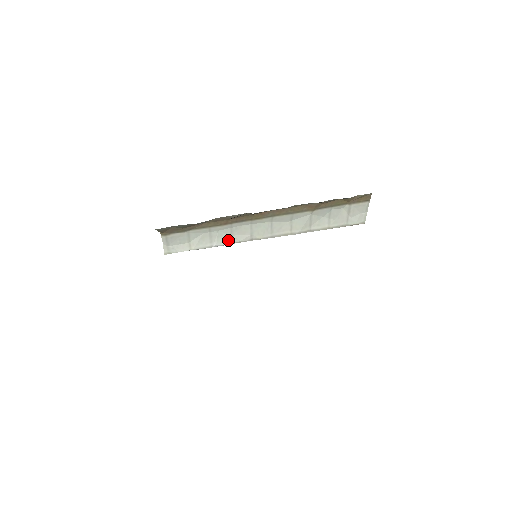
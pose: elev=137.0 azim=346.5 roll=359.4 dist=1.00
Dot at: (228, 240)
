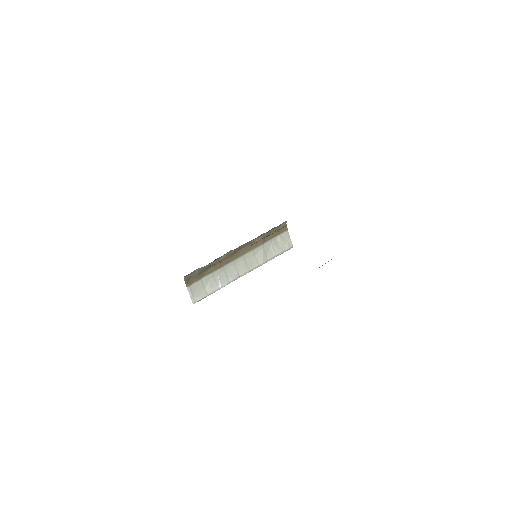
Dot at: (226, 281)
